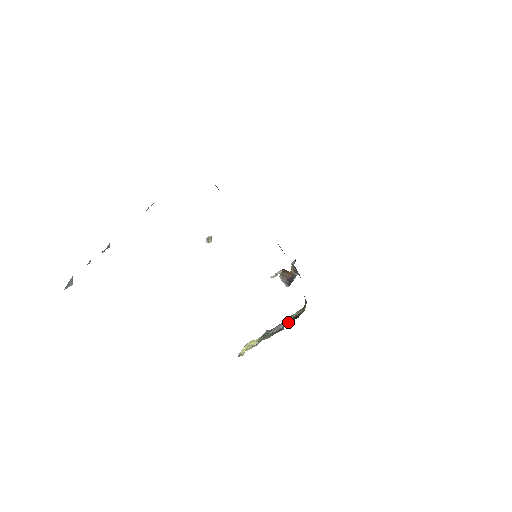
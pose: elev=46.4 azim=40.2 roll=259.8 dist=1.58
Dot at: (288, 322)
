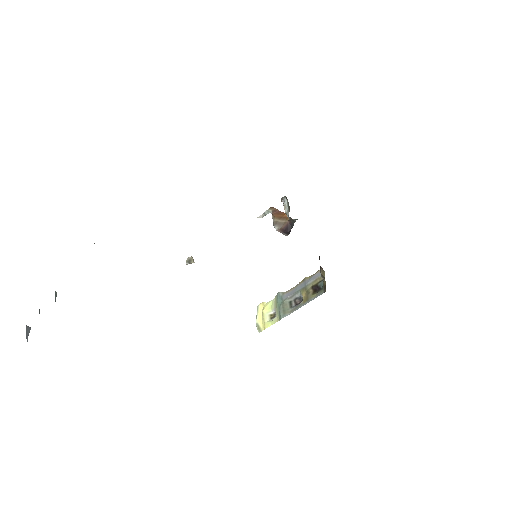
Dot at: (307, 296)
